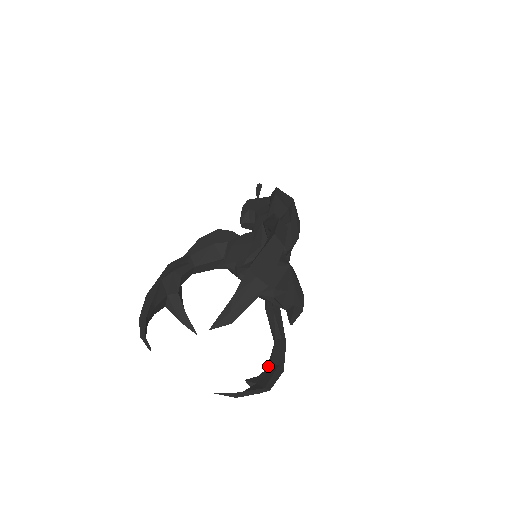
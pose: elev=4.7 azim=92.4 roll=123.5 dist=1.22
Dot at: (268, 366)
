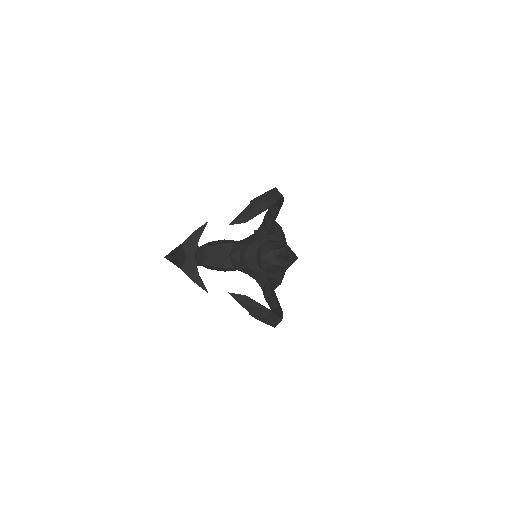
Dot at: occluded
